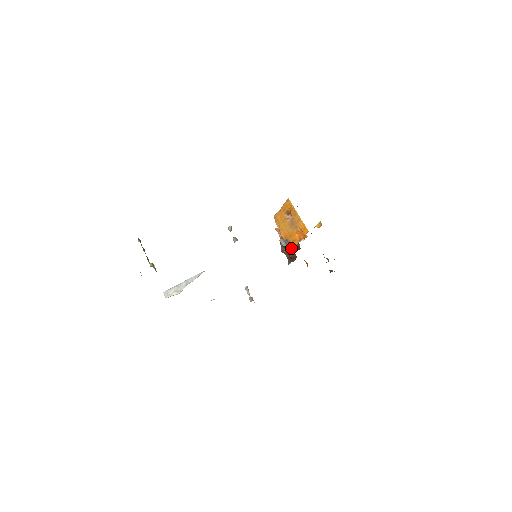
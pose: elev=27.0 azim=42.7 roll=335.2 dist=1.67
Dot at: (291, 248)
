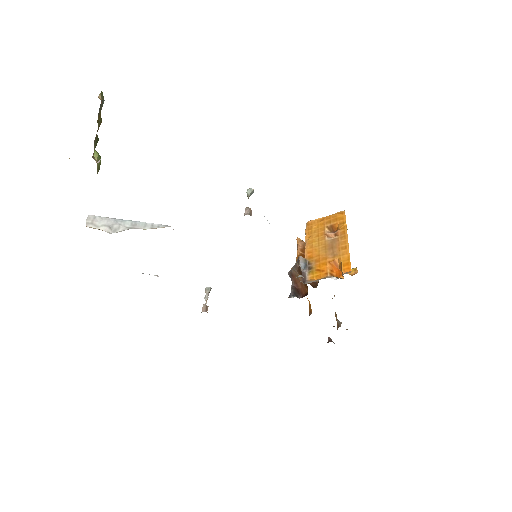
Dot at: (309, 278)
